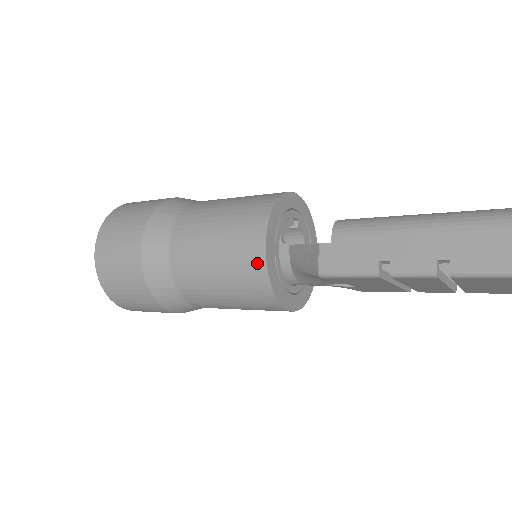
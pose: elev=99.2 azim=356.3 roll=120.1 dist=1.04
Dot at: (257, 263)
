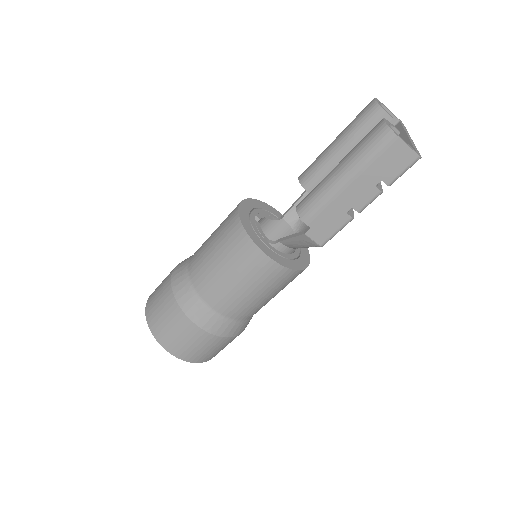
Dot at: (280, 272)
